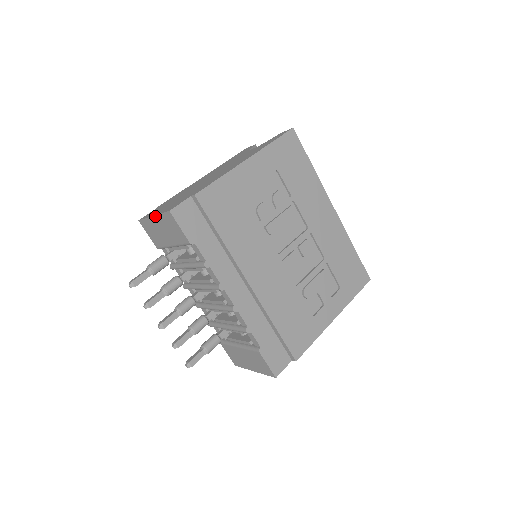
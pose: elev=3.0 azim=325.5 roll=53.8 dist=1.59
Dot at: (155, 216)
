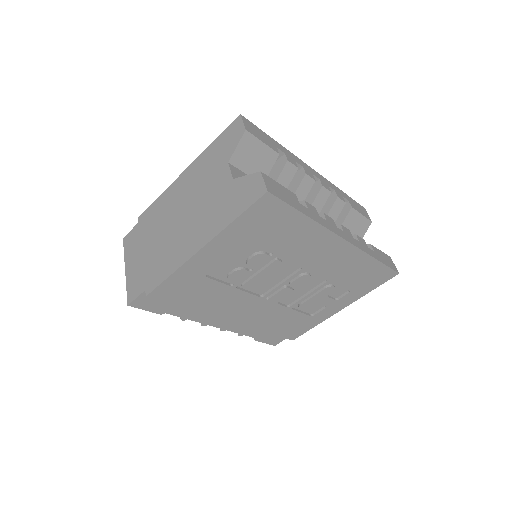
Dot at: (126, 275)
